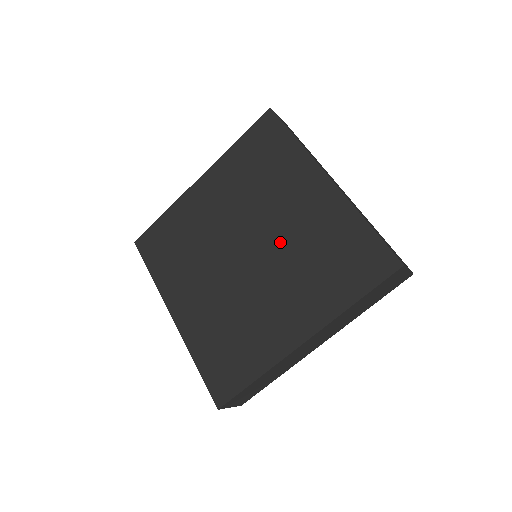
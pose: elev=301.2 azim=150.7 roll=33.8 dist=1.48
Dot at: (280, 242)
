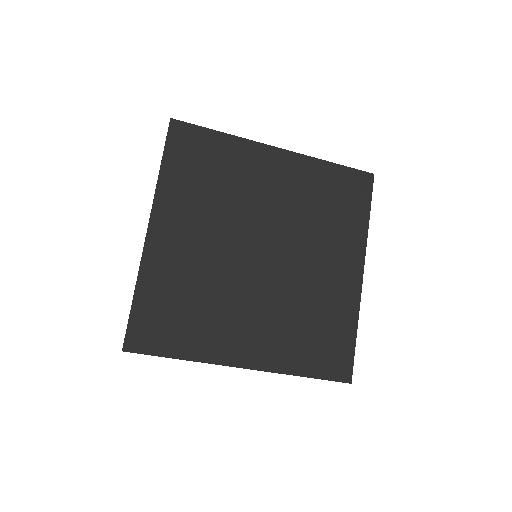
Dot at: (294, 277)
